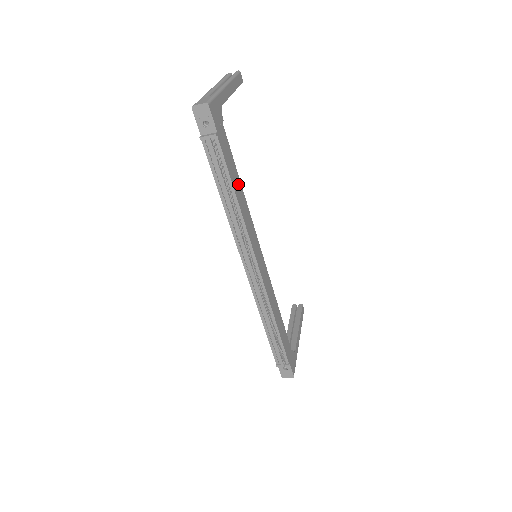
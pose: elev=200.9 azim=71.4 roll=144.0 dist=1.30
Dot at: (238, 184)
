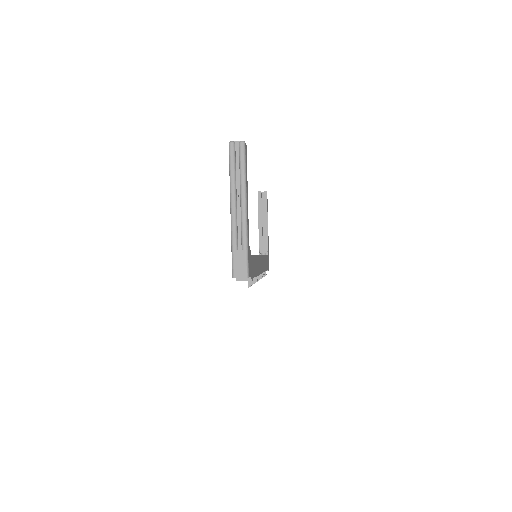
Dot at: (256, 262)
